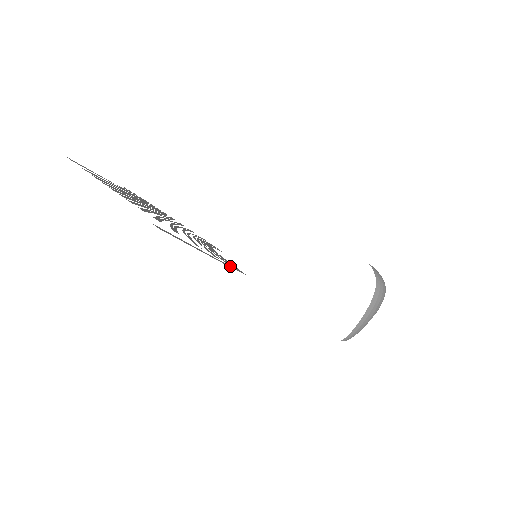
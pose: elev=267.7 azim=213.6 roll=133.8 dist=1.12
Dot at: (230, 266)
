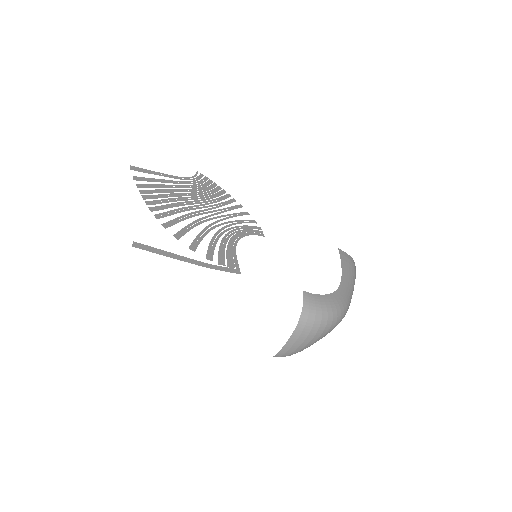
Dot at: (219, 267)
